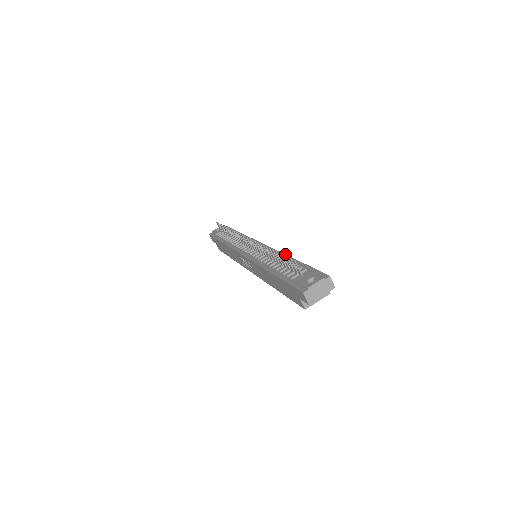
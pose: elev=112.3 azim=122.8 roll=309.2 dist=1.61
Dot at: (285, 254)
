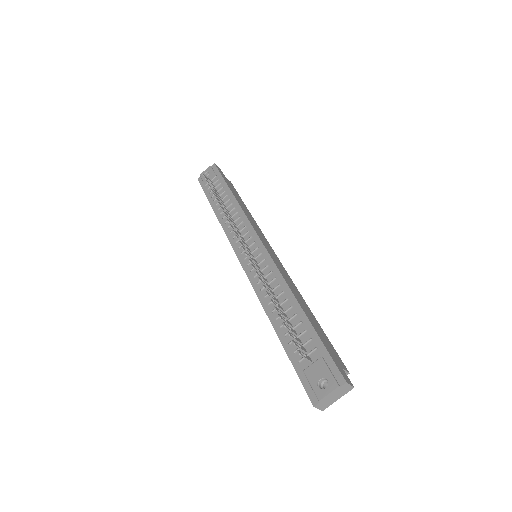
Dot at: (290, 289)
